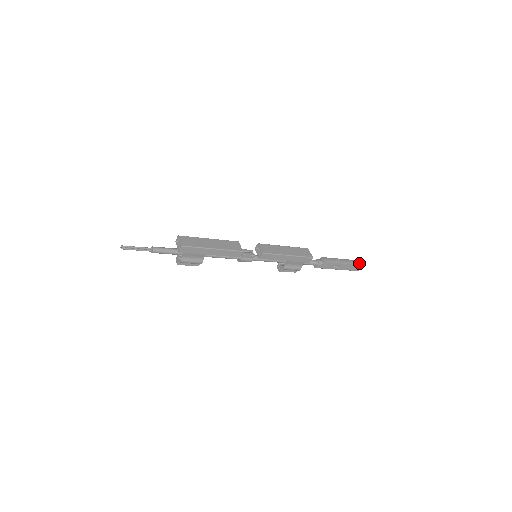
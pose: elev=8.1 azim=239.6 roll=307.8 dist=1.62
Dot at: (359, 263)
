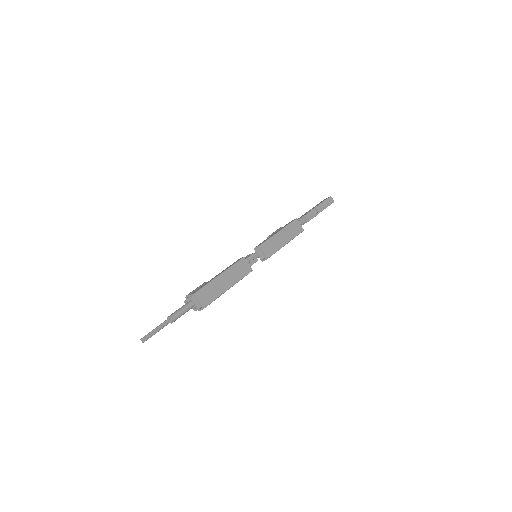
Dot at: (331, 201)
